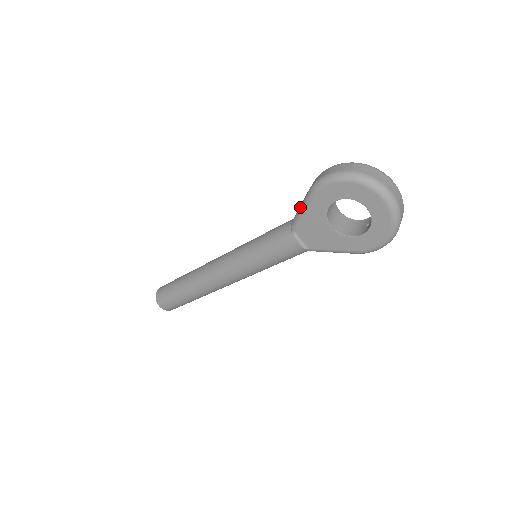
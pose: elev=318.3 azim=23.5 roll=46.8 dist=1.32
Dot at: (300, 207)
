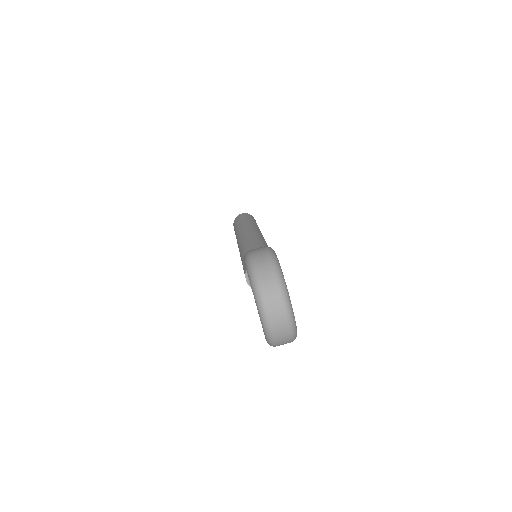
Dot at: occluded
